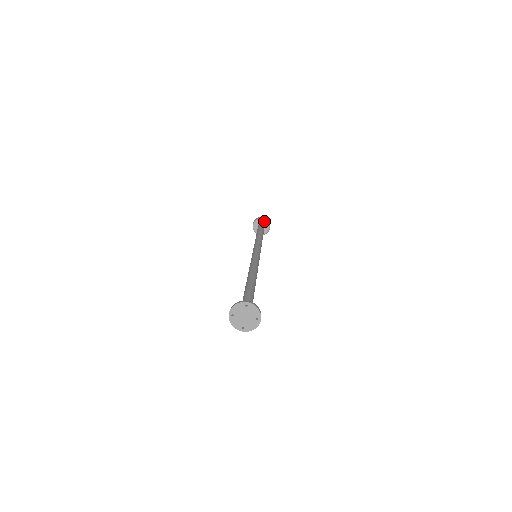
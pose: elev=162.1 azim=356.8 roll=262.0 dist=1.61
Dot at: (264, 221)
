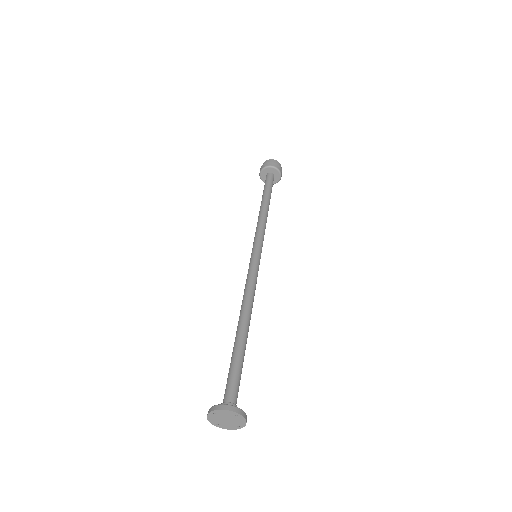
Dot at: (278, 173)
